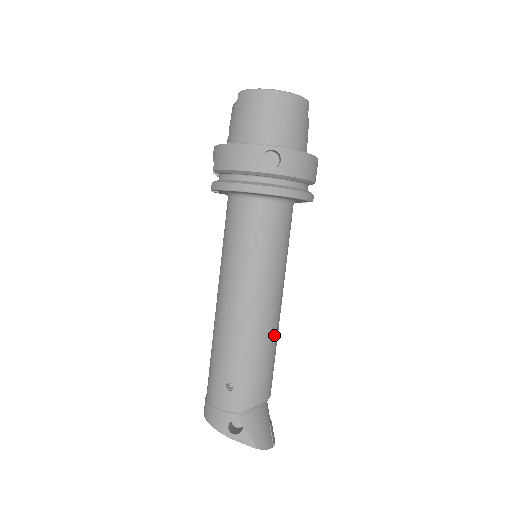
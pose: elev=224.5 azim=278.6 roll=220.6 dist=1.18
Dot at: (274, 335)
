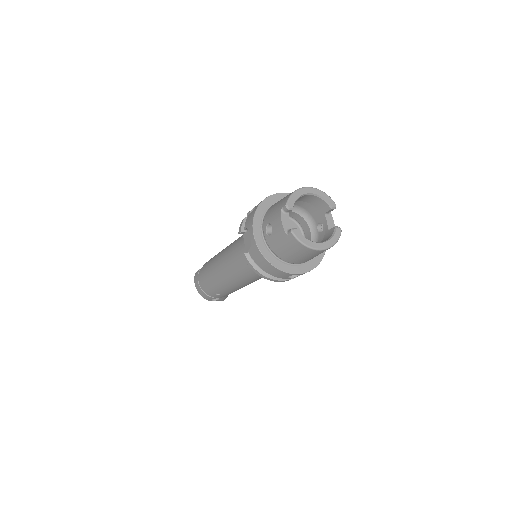
Dot at: occluded
